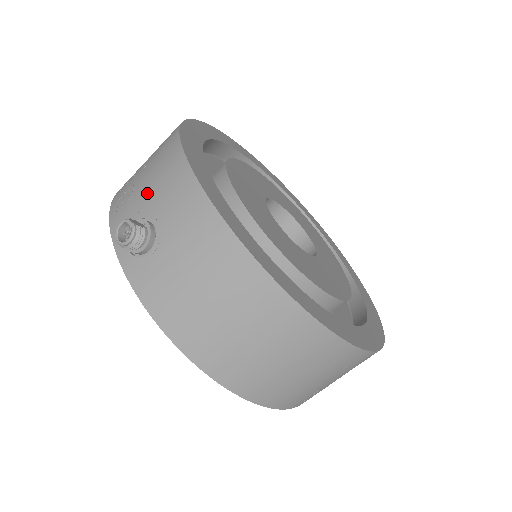
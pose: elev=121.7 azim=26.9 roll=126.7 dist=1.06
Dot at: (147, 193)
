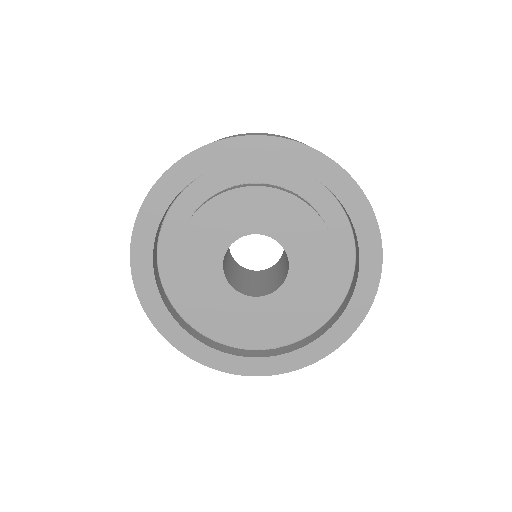
Dot at: occluded
